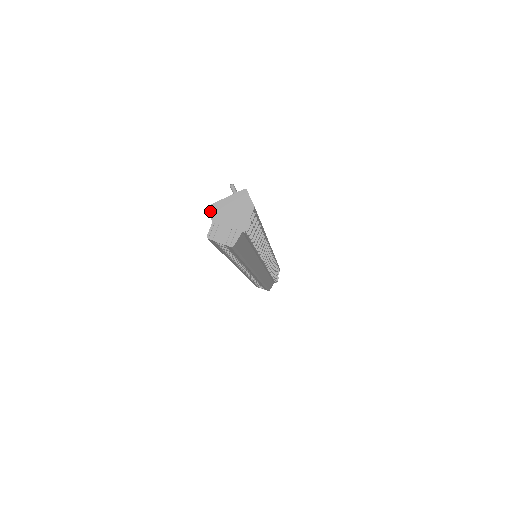
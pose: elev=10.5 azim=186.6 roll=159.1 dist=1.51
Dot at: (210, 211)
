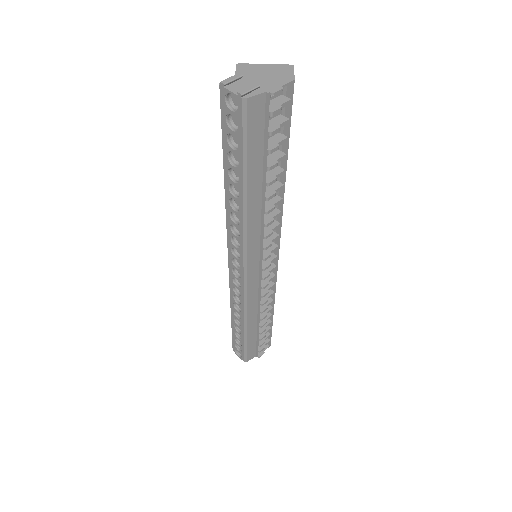
Dot at: (239, 67)
